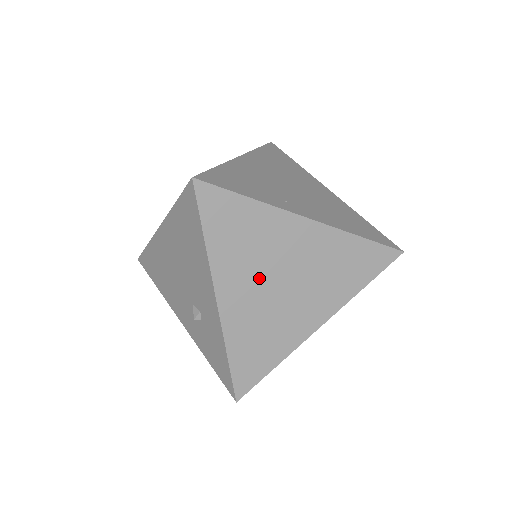
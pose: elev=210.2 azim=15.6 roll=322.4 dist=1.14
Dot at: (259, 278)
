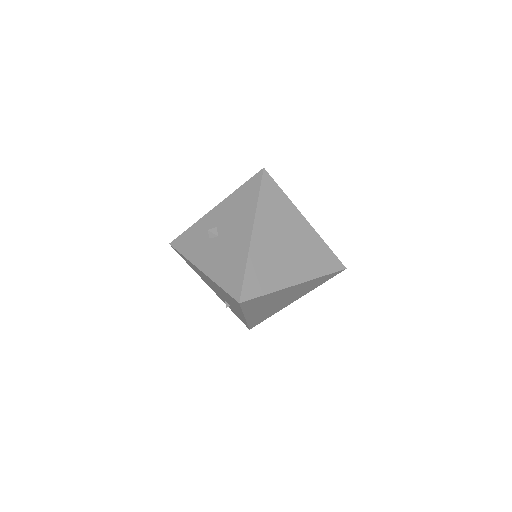
Dot at: (268, 306)
